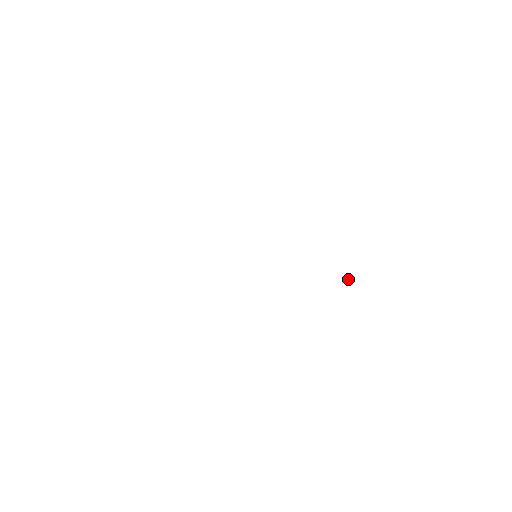
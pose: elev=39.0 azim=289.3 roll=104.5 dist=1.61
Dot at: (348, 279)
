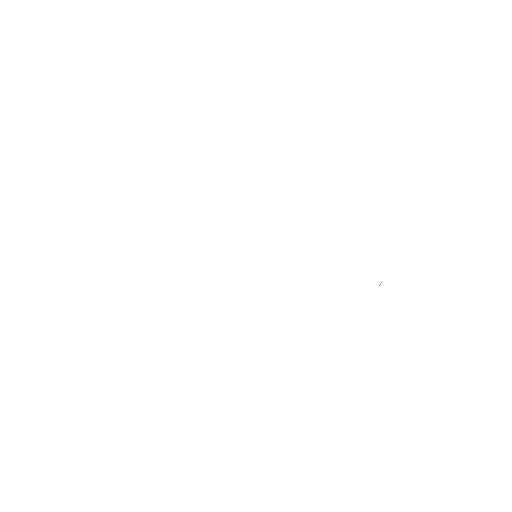
Dot at: occluded
